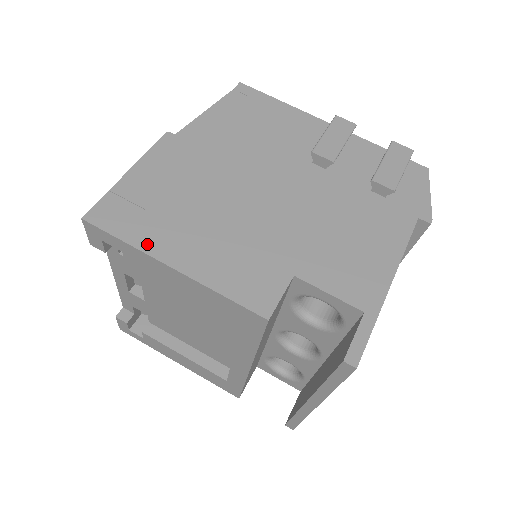
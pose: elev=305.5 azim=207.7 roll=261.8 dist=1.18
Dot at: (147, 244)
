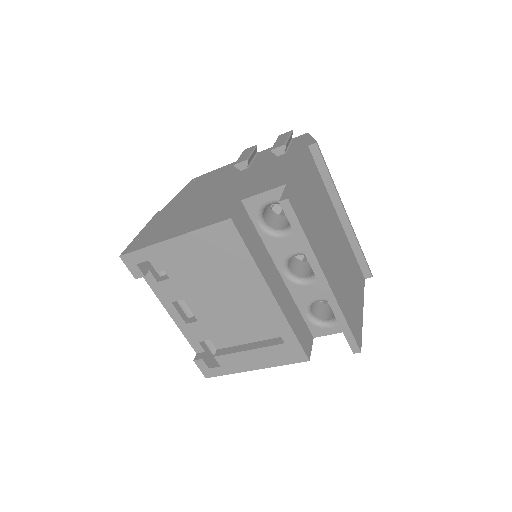
Dot at: (156, 241)
